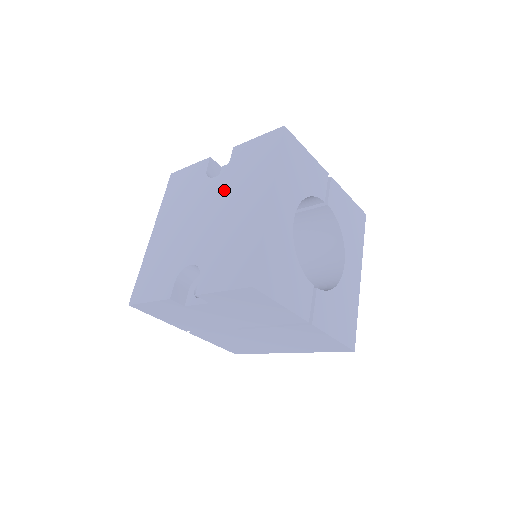
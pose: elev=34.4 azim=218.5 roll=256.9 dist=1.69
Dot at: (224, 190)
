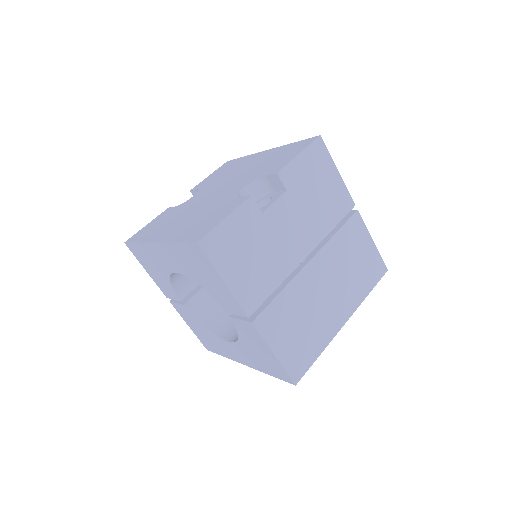
Dot at: (215, 184)
